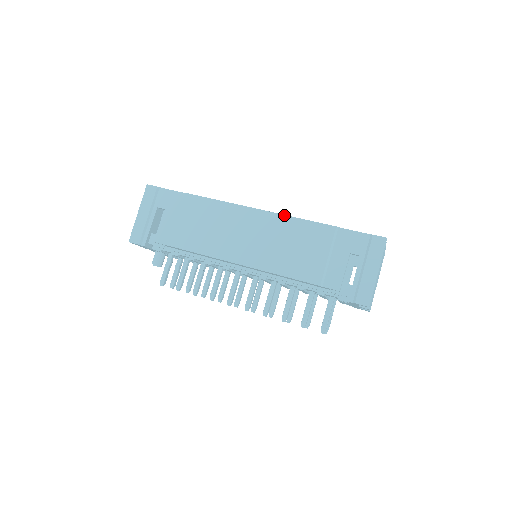
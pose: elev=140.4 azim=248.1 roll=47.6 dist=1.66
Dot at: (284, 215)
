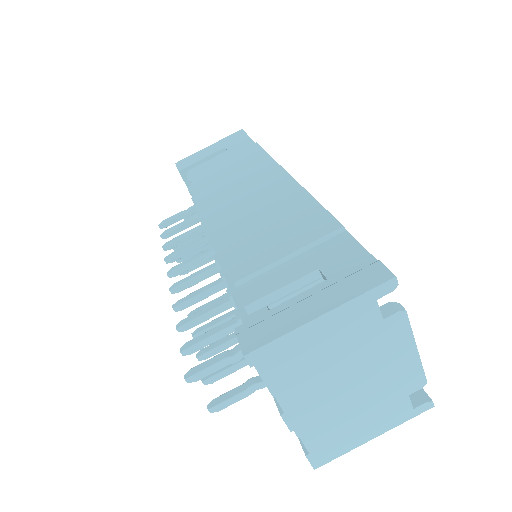
Dot at: (304, 189)
